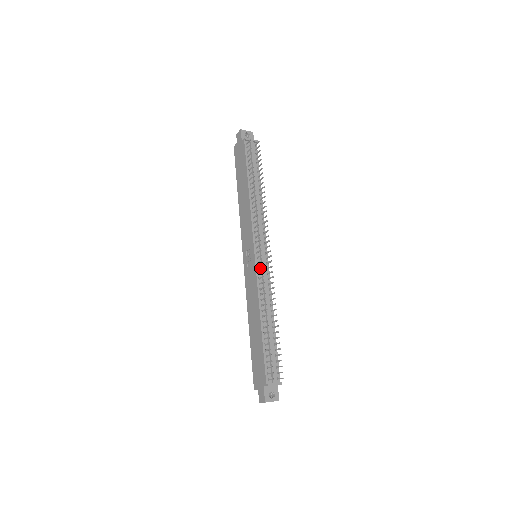
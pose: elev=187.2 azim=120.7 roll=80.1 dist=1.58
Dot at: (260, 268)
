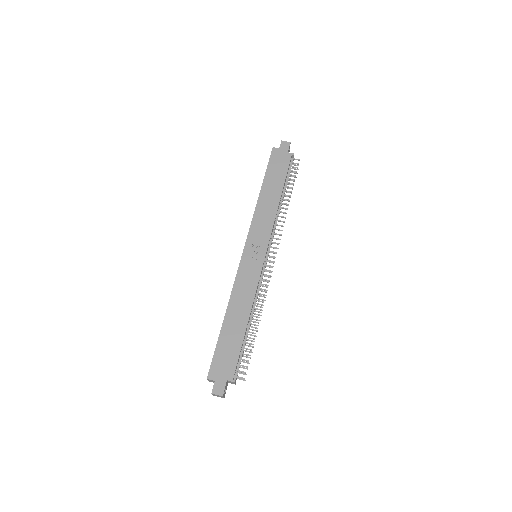
Dot at: (262, 271)
